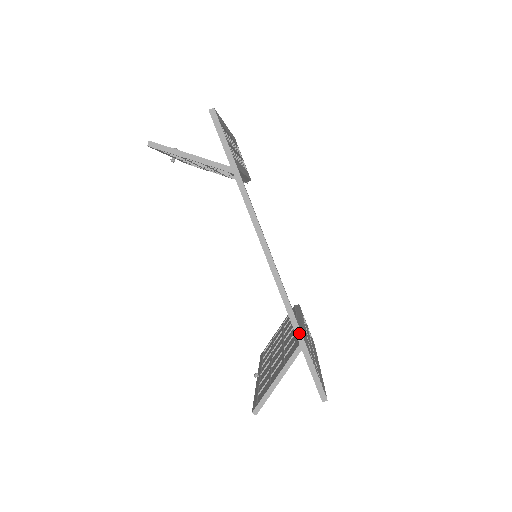
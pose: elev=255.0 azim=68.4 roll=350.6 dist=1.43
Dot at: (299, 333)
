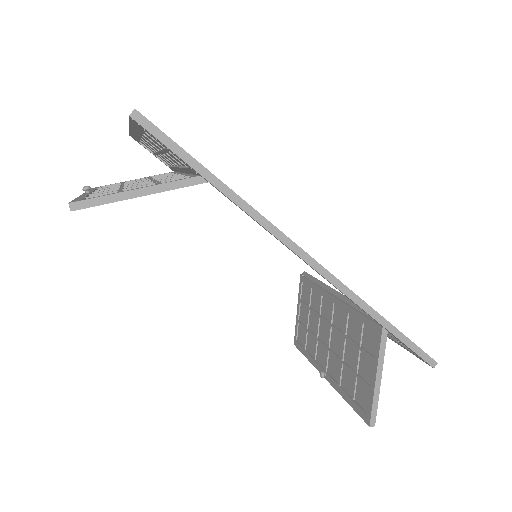
Dot at: (379, 317)
